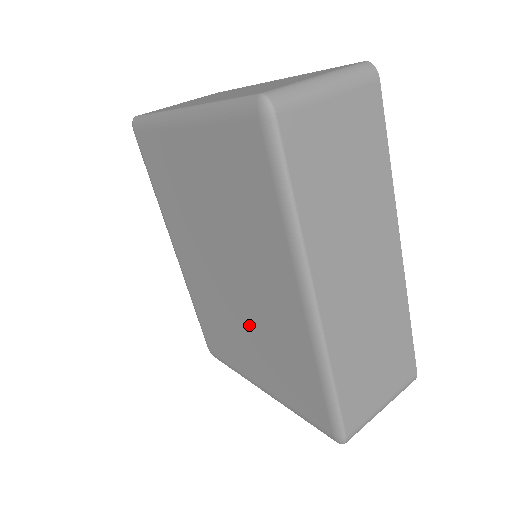
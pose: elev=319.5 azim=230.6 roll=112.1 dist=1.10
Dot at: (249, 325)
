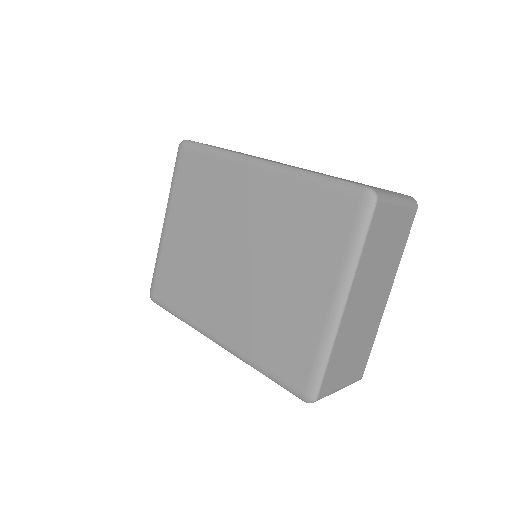
Dot at: (274, 260)
